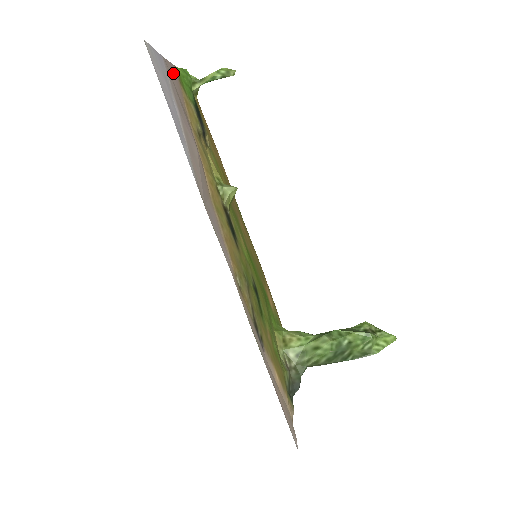
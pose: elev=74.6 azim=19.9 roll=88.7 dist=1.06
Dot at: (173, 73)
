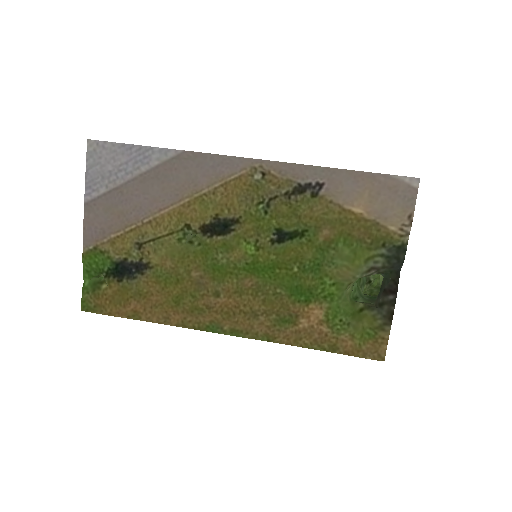
Dot at: (91, 228)
